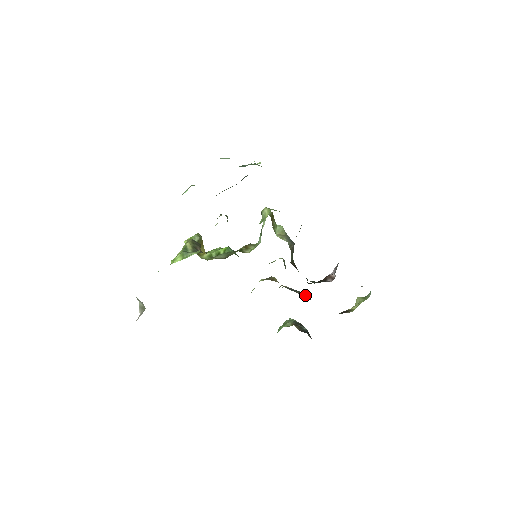
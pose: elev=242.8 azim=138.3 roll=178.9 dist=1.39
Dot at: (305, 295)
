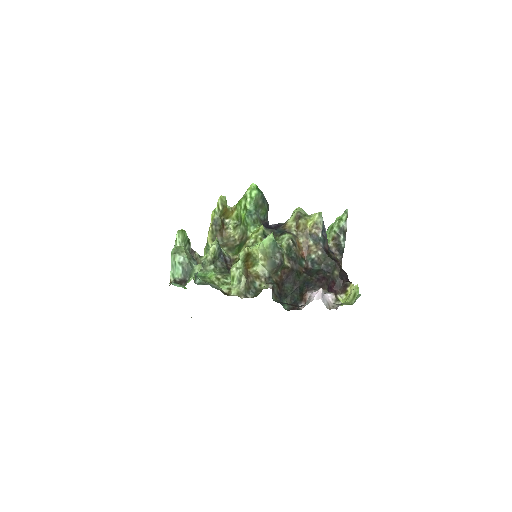
Dot at: (319, 258)
